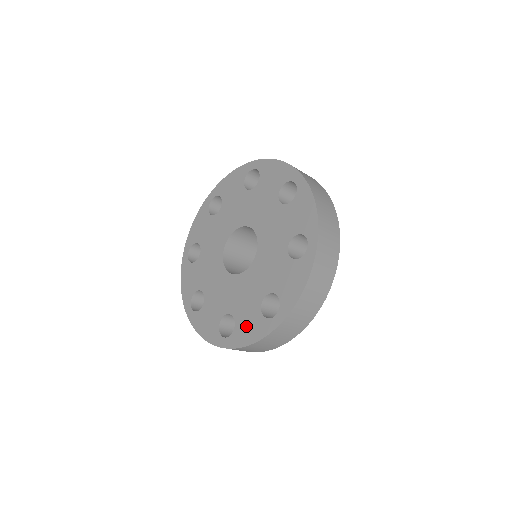
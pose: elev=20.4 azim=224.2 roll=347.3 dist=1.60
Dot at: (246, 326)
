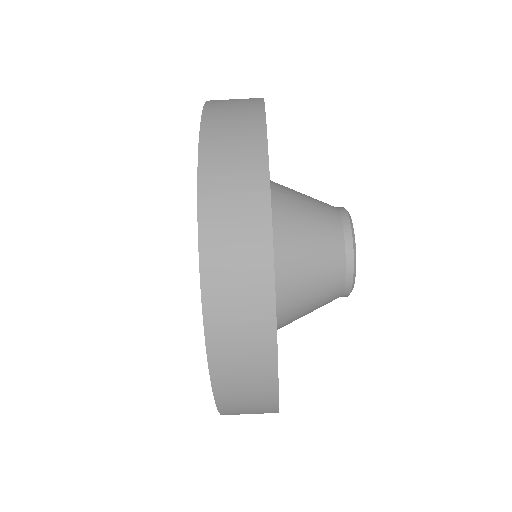
Dot at: occluded
